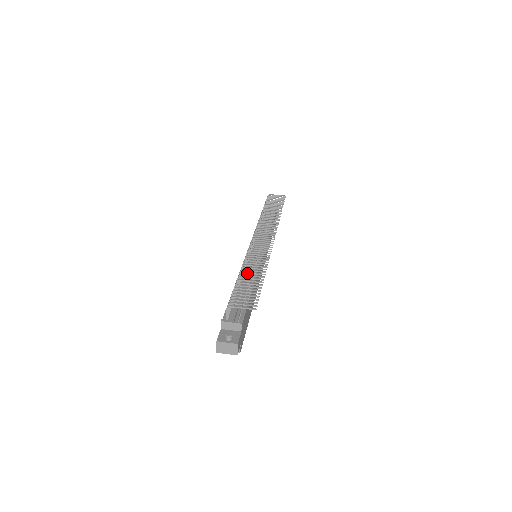
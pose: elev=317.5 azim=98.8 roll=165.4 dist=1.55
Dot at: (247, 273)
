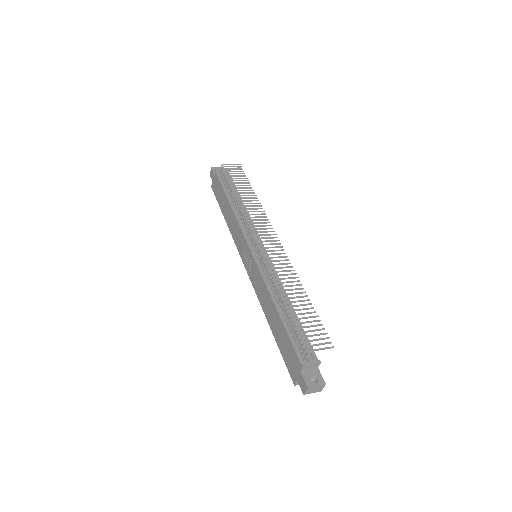
Dot at: (292, 298)
